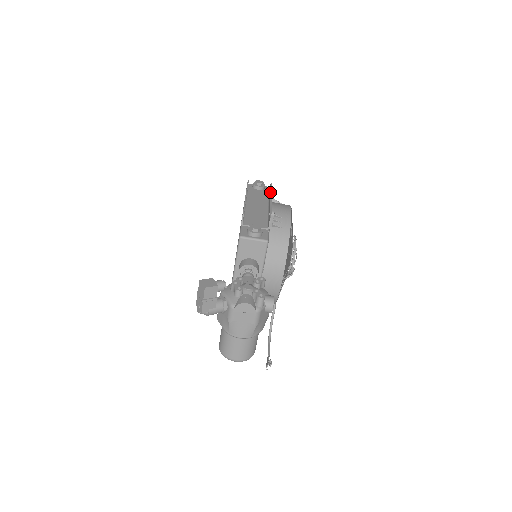
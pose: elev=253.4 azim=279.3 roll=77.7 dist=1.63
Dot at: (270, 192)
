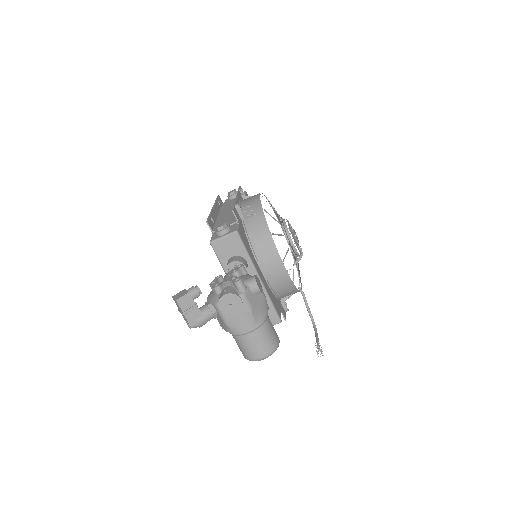
Dot at: (237, 192)
